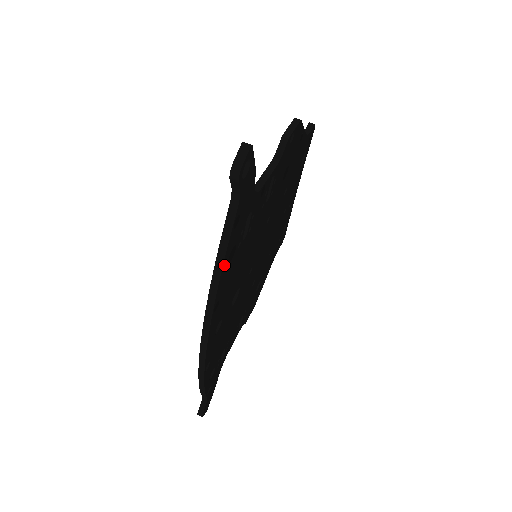
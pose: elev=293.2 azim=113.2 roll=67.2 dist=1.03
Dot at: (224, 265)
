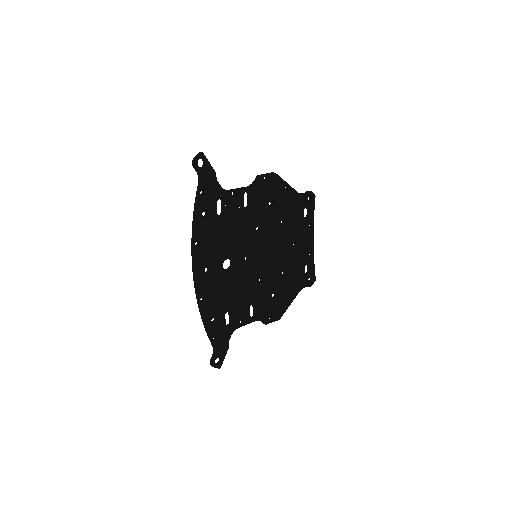
Dot at: (197, 216)
